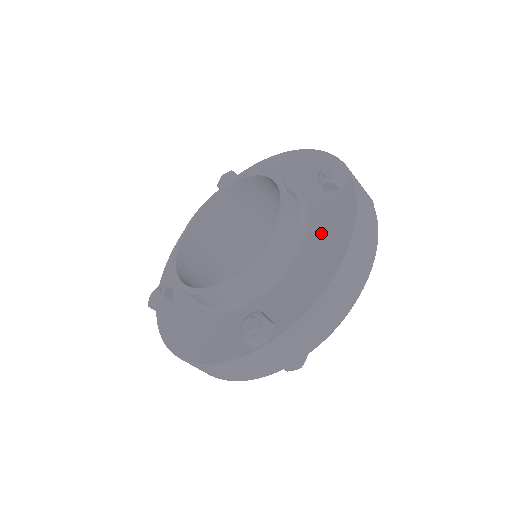
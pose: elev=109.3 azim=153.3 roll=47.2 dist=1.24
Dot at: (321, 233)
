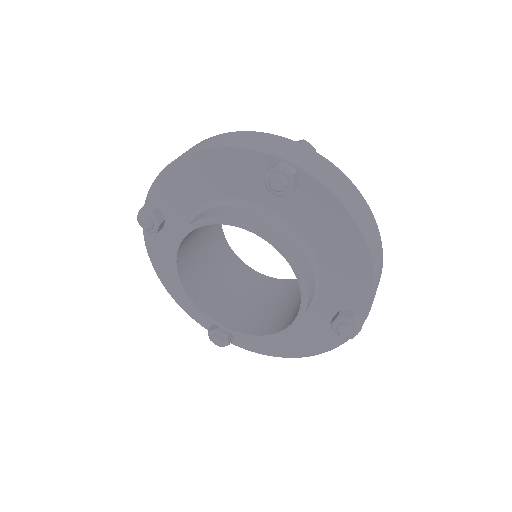
Dot at: (322, 232)
